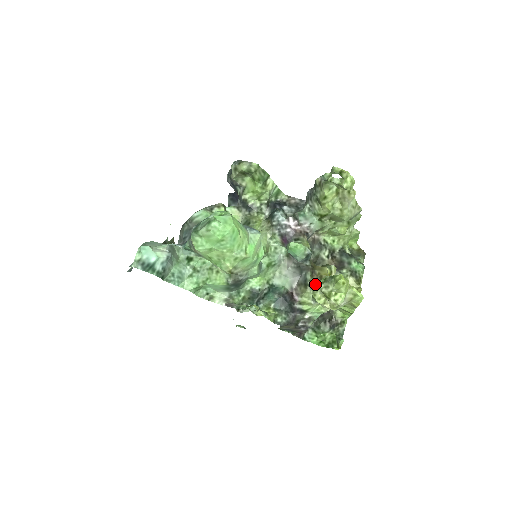
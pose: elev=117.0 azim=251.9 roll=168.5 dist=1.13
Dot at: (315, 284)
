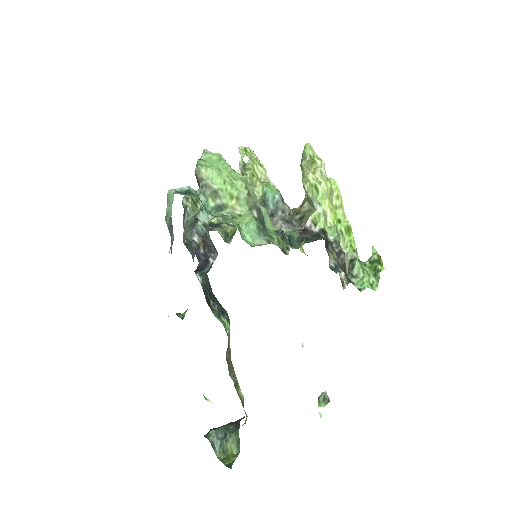
Dot at: (306, 210)
